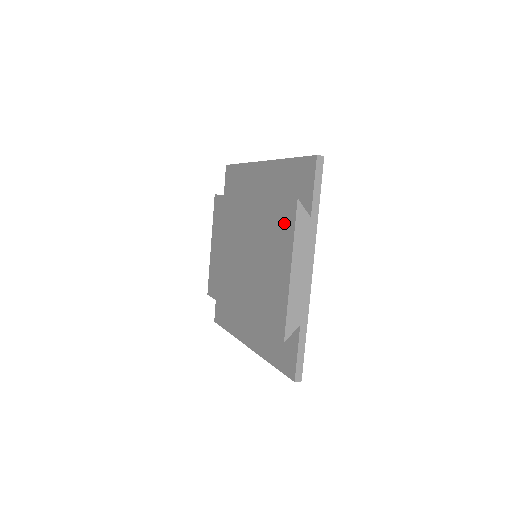
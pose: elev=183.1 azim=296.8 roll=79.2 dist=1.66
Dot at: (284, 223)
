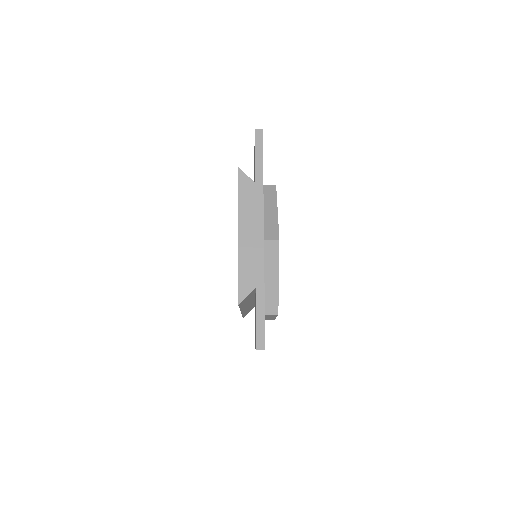
Dot at: occluded
